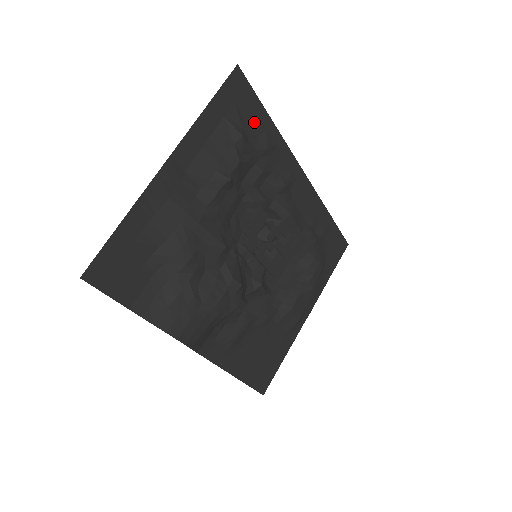
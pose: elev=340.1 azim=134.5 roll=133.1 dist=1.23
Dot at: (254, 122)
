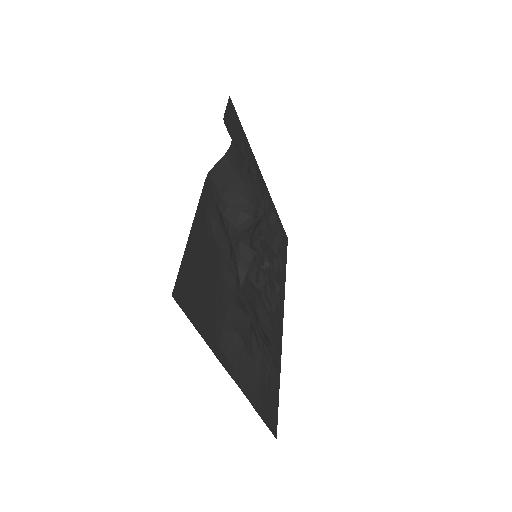
Dot at: (282, 254)
